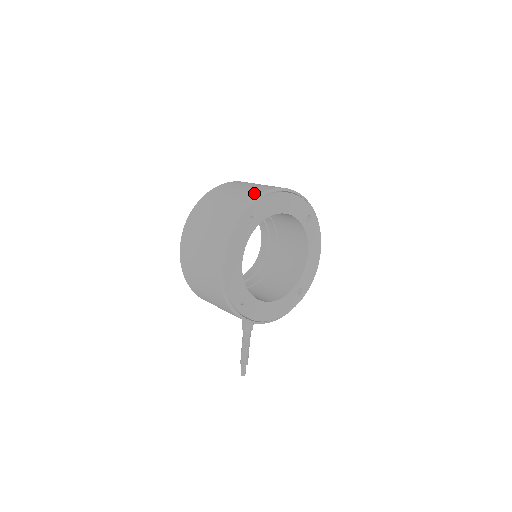
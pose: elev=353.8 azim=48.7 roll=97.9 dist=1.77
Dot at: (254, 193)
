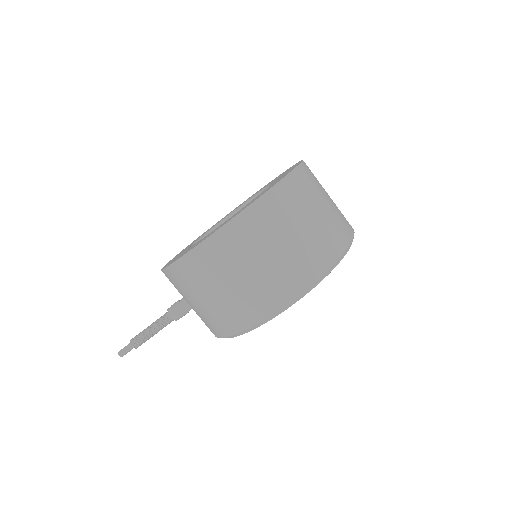
Dot at: (350, 230)
